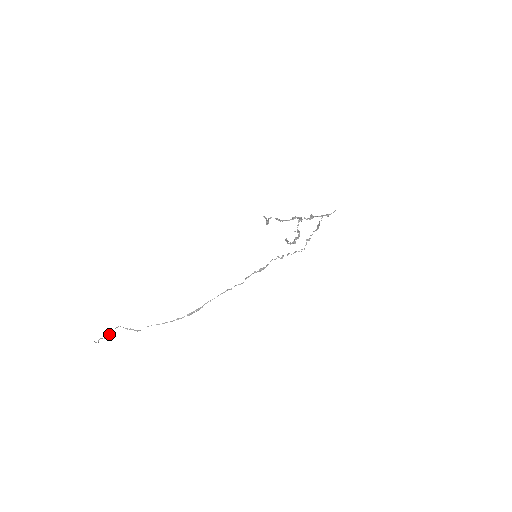
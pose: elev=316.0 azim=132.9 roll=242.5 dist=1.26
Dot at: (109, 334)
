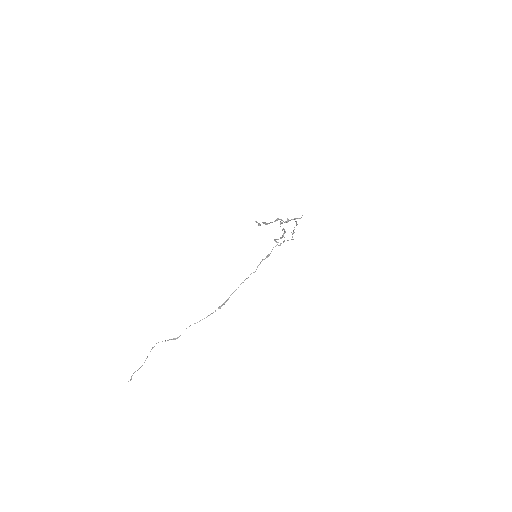
Dot at: (145, 360)
